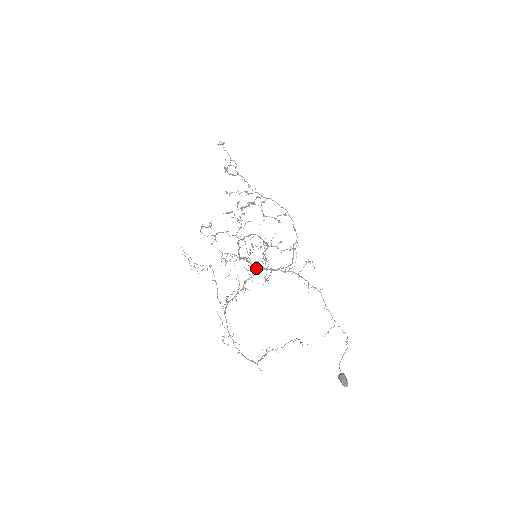
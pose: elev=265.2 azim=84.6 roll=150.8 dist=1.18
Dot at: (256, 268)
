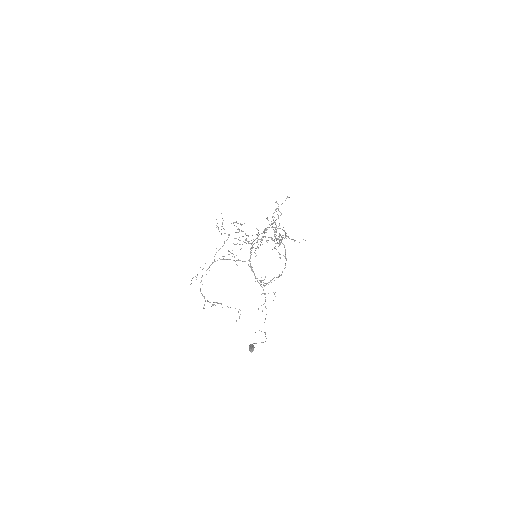
Dot at: (250, 261)
